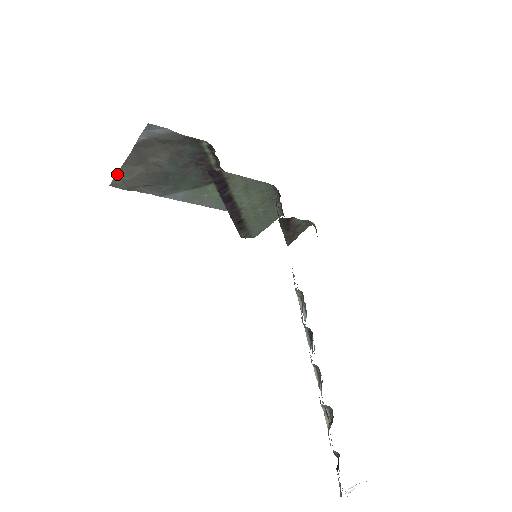
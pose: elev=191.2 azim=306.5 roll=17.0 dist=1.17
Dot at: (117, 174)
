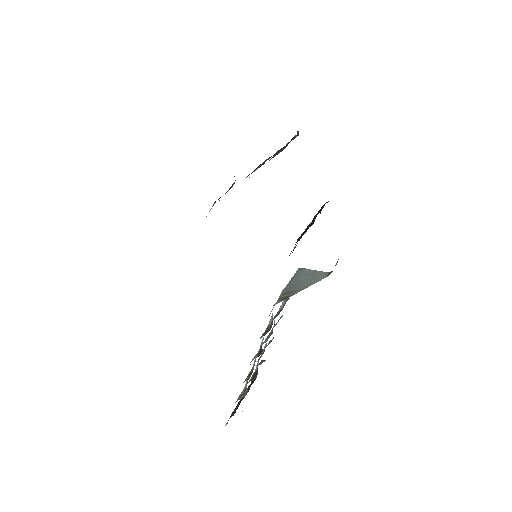
Dot at: occluded
